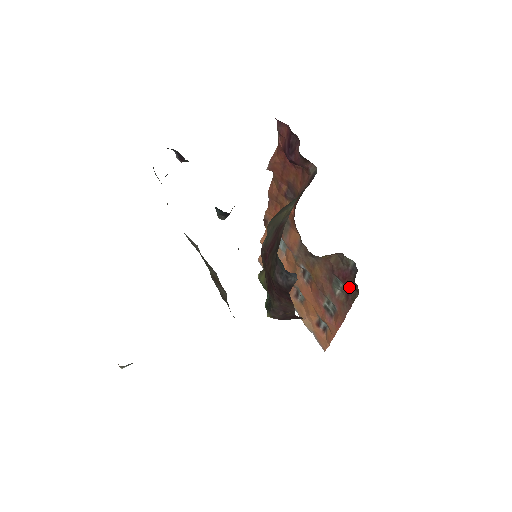
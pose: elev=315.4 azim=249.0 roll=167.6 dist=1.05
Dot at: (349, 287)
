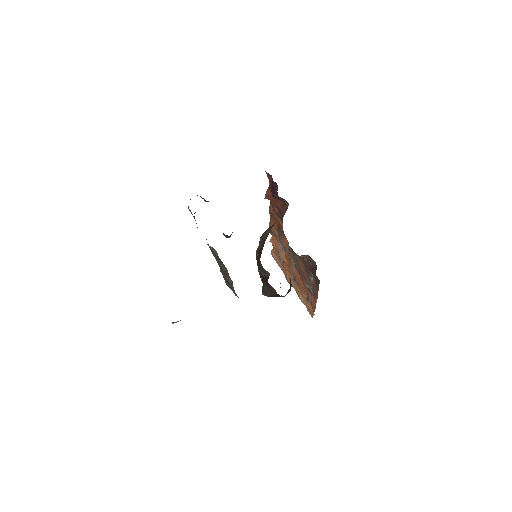
Dot at: (315, 277)
